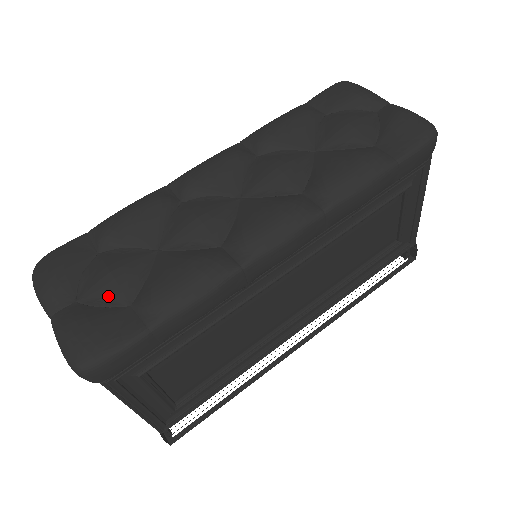
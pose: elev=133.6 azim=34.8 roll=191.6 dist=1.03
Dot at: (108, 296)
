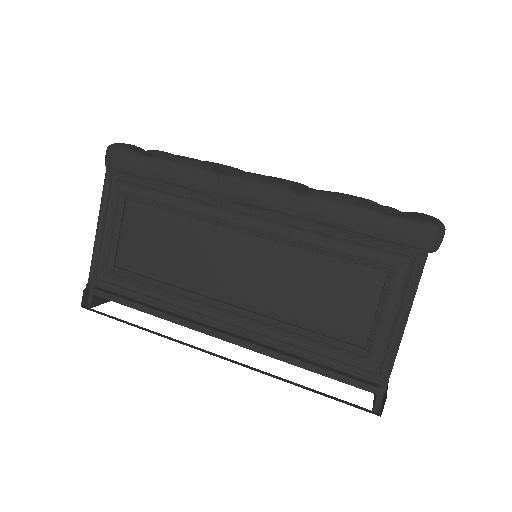
Dot at: occluded
